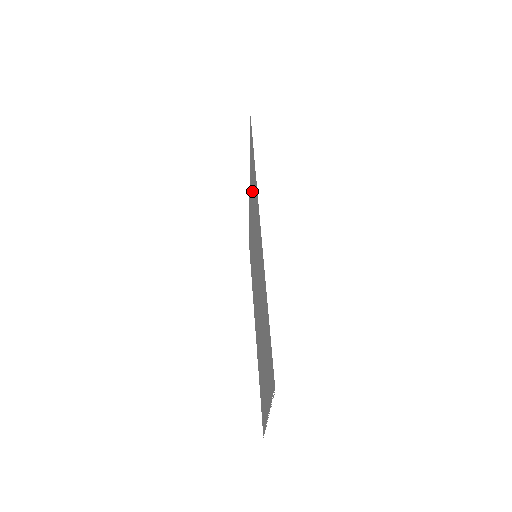
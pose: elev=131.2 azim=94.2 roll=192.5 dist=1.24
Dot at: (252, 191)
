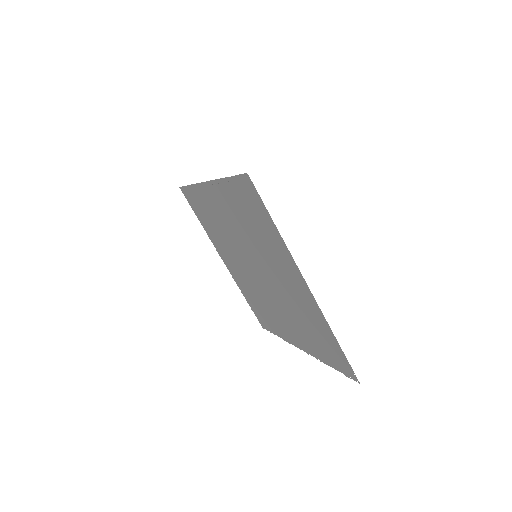
Dot at: (244, 215)
